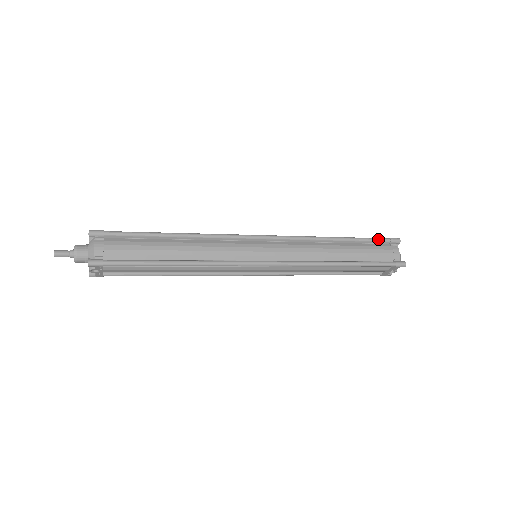
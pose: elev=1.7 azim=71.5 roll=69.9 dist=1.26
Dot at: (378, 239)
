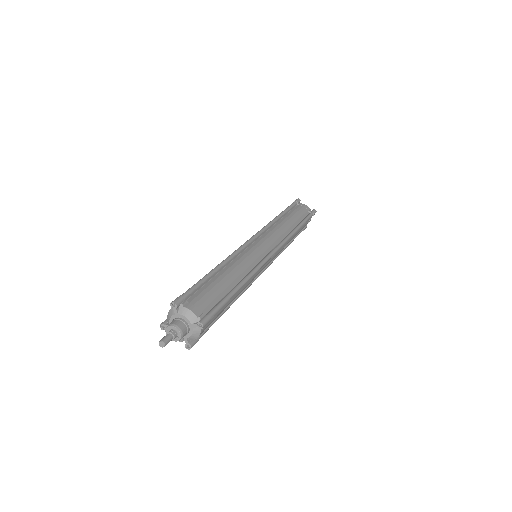
Dot at: occluded
